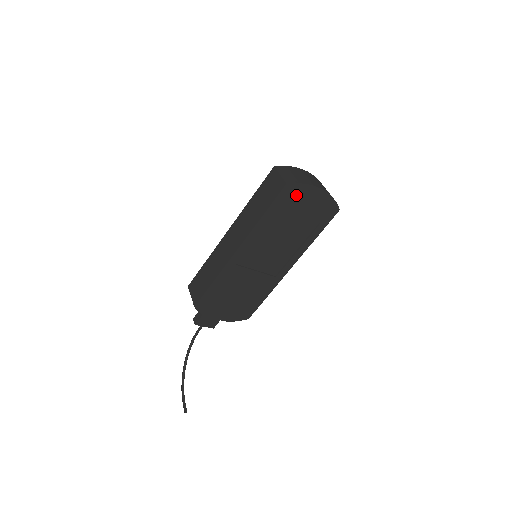
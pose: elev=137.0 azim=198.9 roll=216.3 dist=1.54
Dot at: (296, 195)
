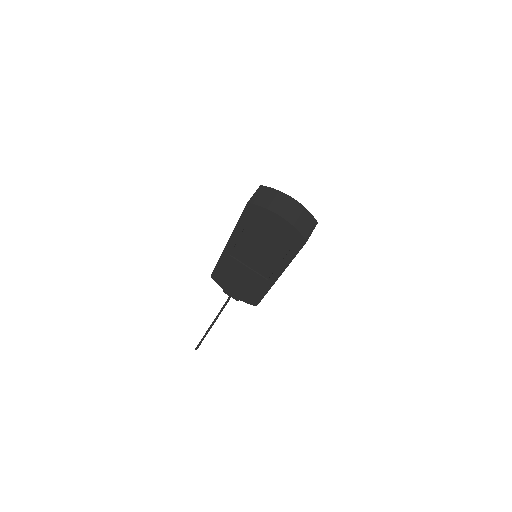
Dot at: (259, 215)
